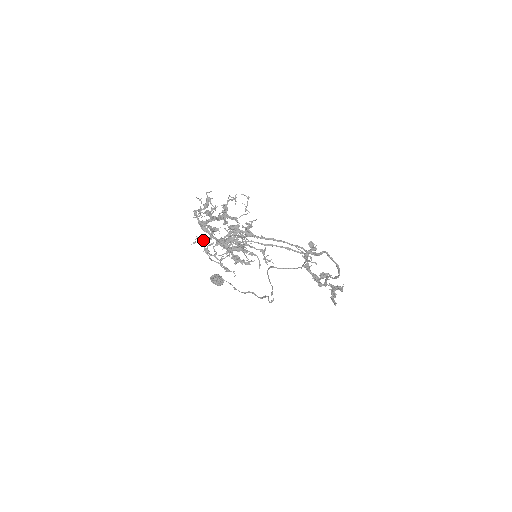
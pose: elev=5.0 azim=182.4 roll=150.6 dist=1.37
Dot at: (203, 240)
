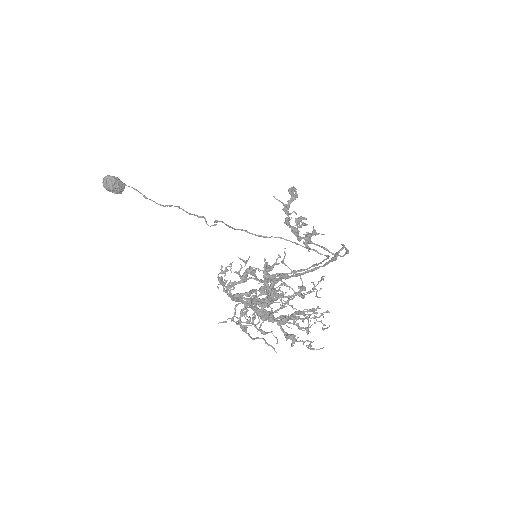
Dot at: (246, 326)
